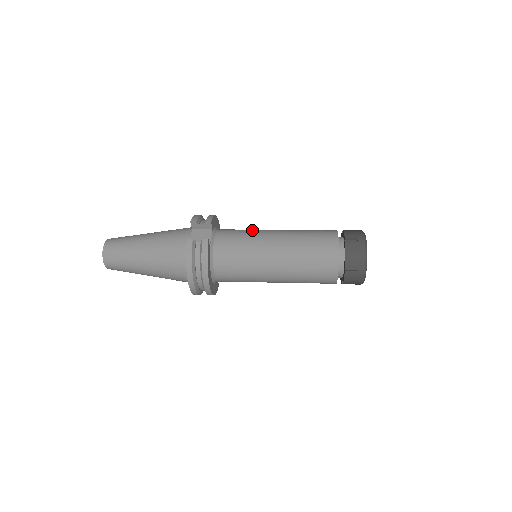
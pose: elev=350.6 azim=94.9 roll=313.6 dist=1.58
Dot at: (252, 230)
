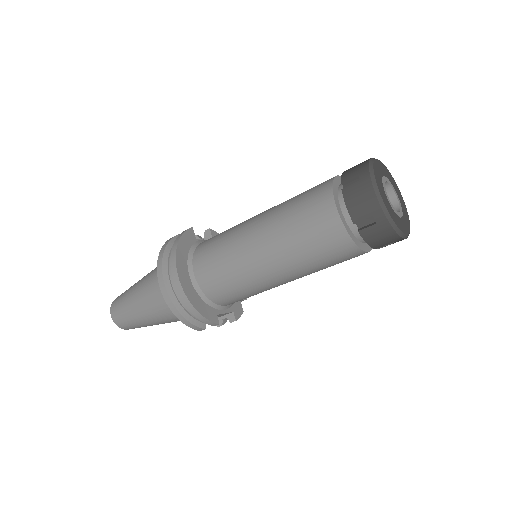
Dot at: occluded
